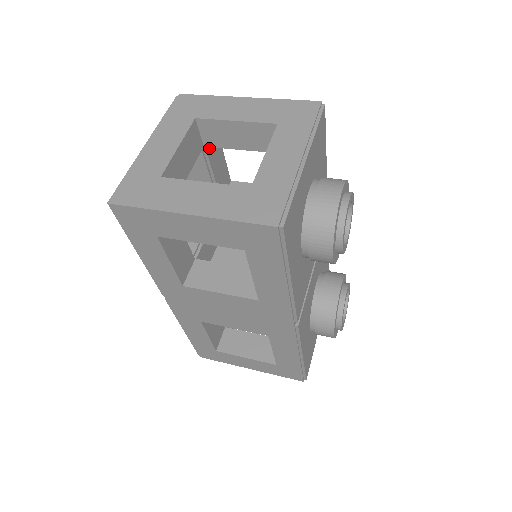
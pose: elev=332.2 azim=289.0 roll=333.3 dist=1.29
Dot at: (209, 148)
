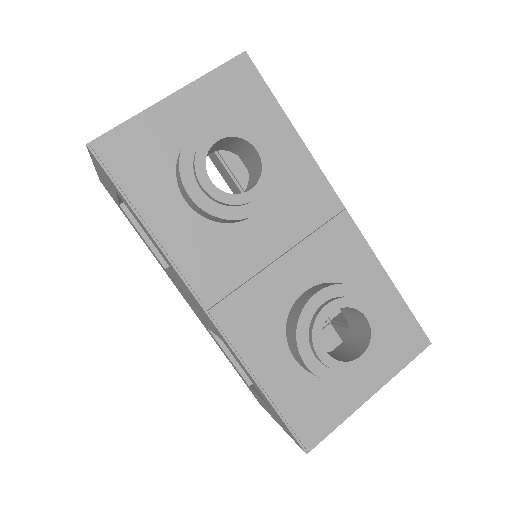
Dot at: occluded
